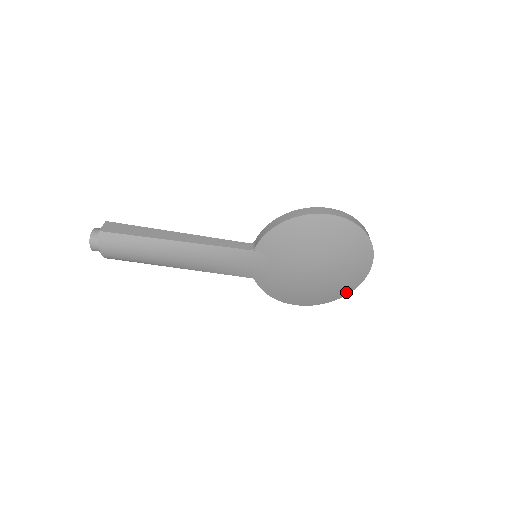
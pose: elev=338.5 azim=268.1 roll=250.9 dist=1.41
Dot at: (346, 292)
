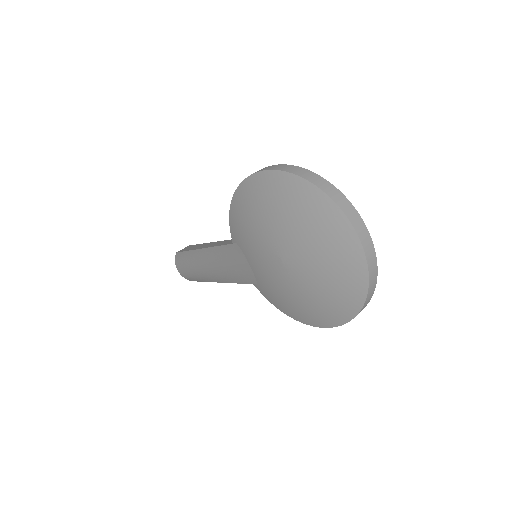
Dot at: (357, 300)
